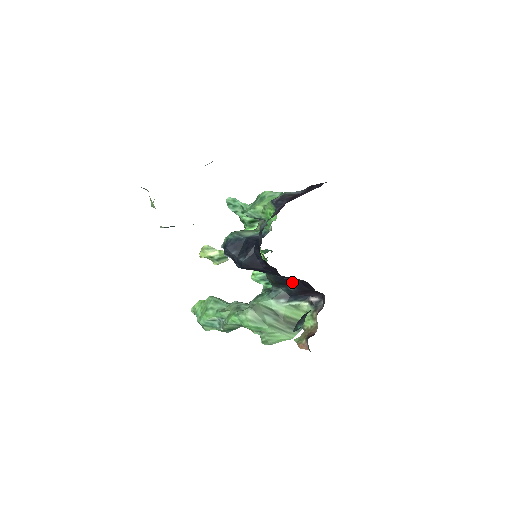
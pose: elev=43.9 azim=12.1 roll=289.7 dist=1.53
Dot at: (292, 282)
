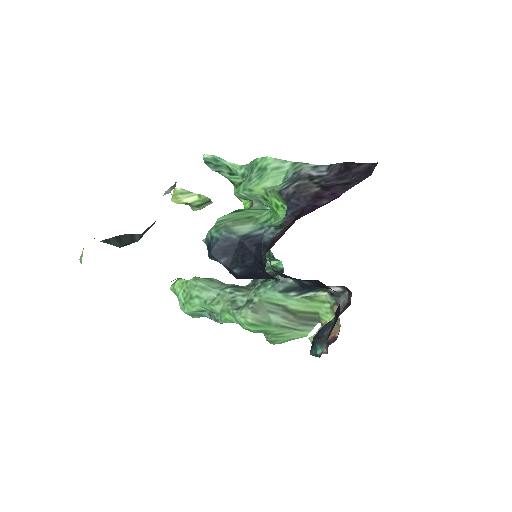
Dot at: (307, 280)
